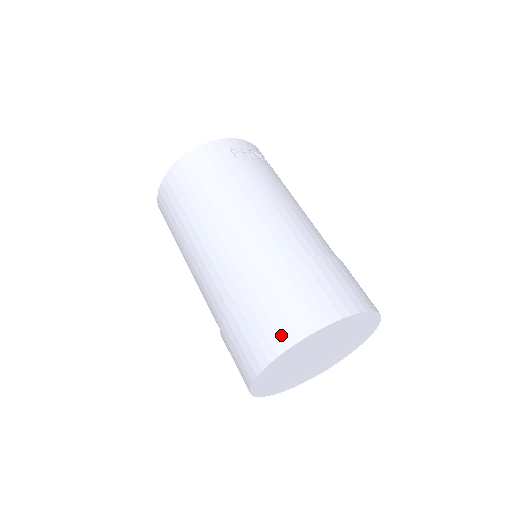
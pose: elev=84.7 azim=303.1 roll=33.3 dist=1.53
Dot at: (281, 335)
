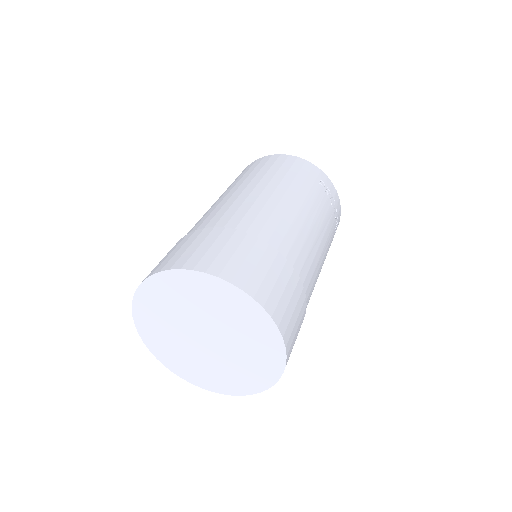
Dot at: (201, 260)
